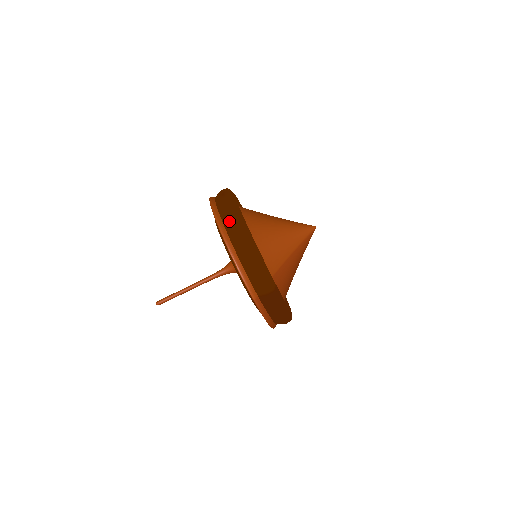
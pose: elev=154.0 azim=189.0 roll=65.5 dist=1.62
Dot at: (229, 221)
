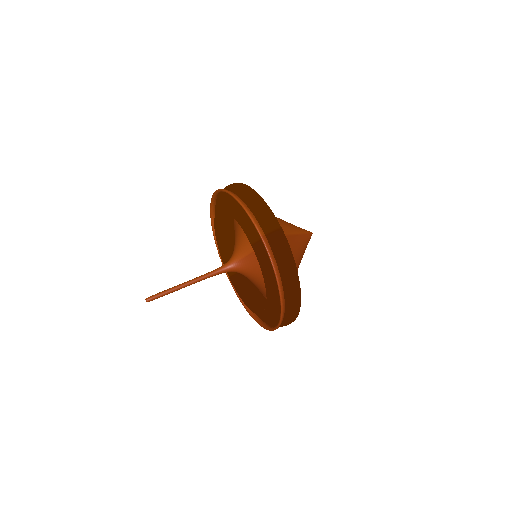
Dot at: (233, 185)
